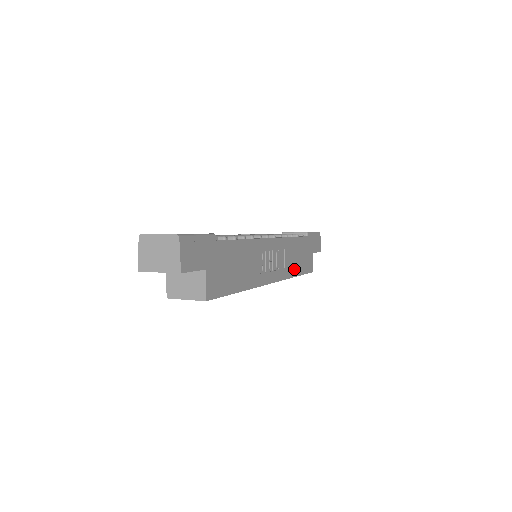
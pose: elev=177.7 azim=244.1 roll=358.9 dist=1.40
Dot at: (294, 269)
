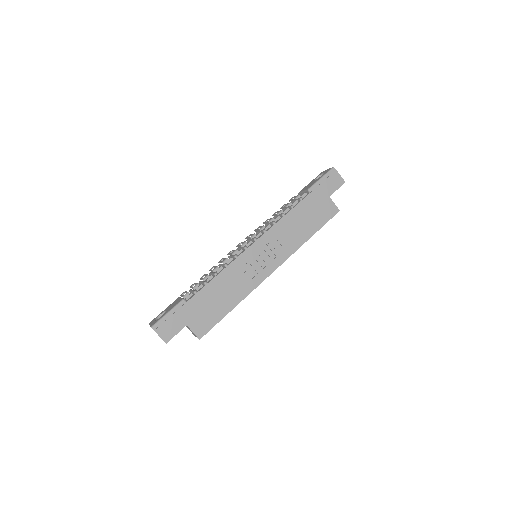
Dot at: (301, 237)
